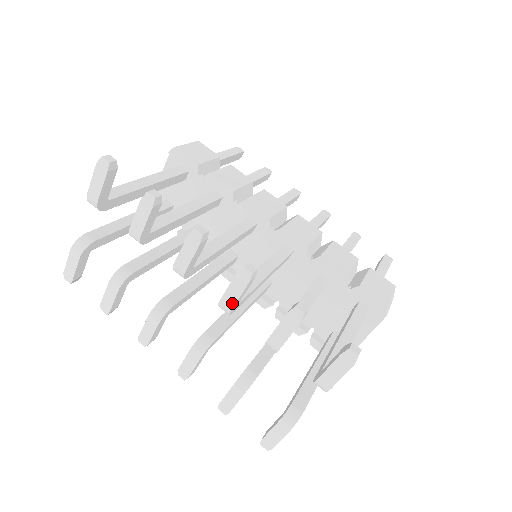
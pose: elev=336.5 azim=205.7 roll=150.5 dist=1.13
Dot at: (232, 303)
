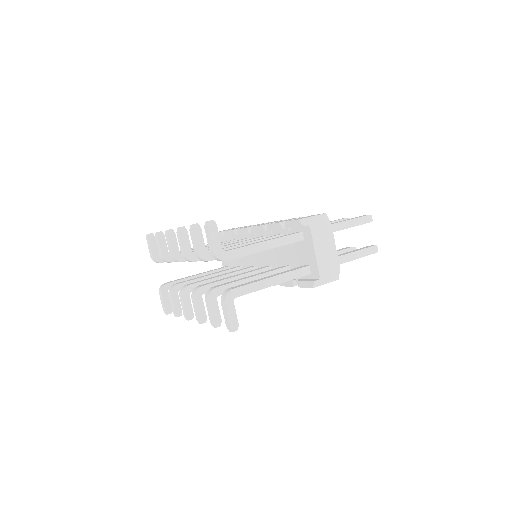
Dot at: (183, 250)
